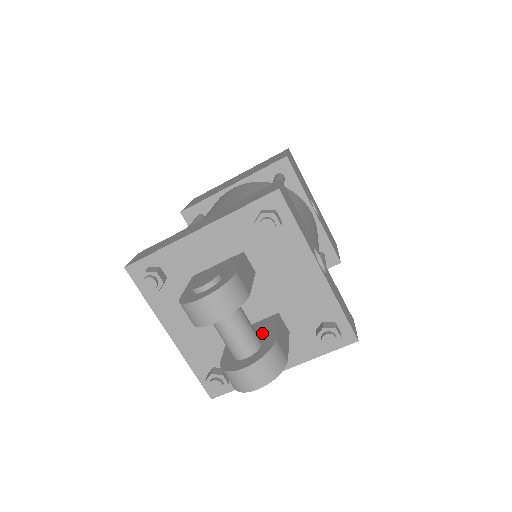
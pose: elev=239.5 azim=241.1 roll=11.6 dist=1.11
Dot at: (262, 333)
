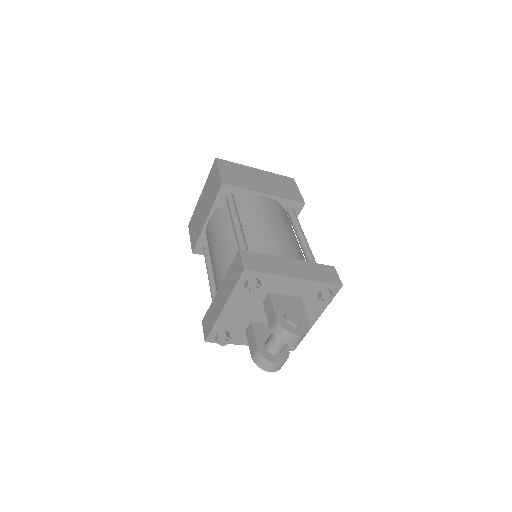
Dot at: occluded
